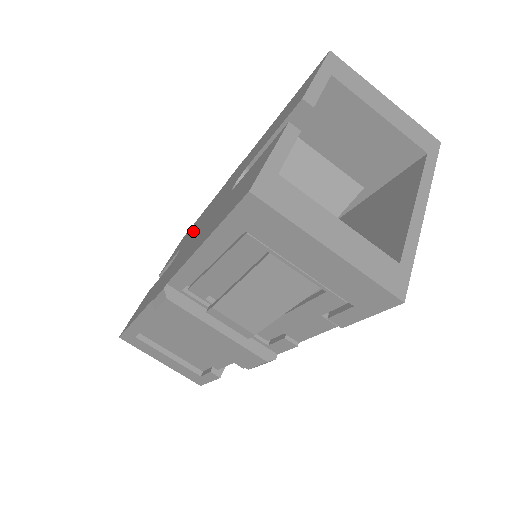
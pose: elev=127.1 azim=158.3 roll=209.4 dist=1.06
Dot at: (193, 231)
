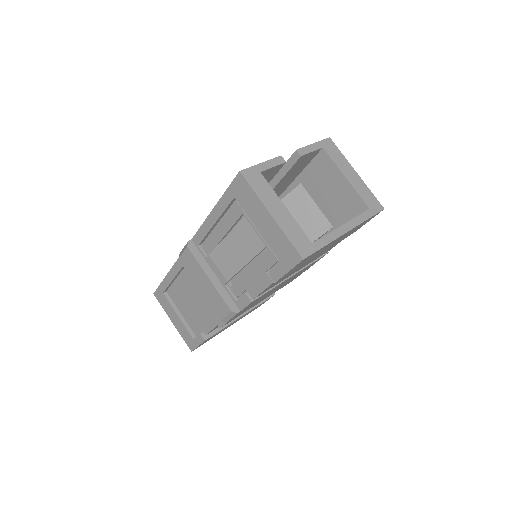
Dot at: occluded
